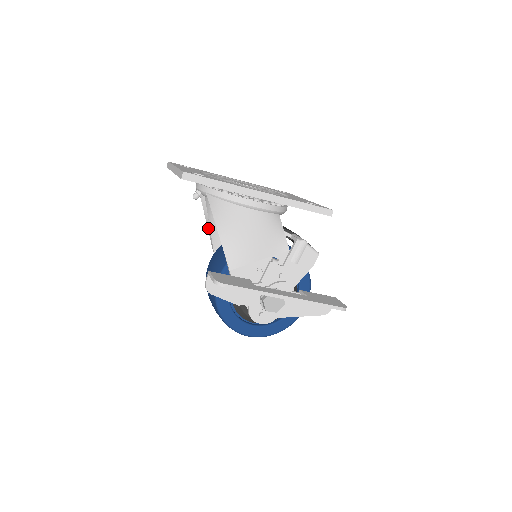
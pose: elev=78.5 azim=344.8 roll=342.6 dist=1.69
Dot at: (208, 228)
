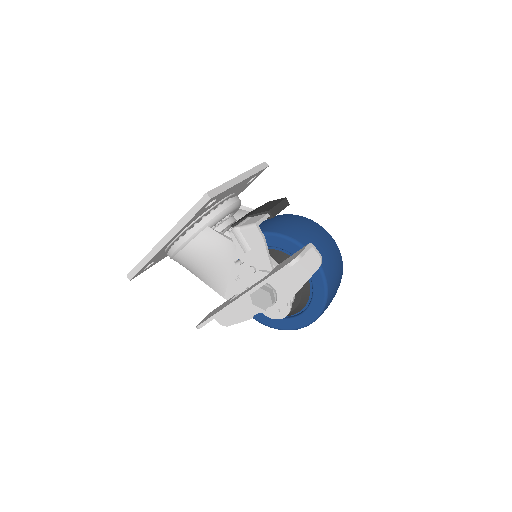
Dot at: occluded
